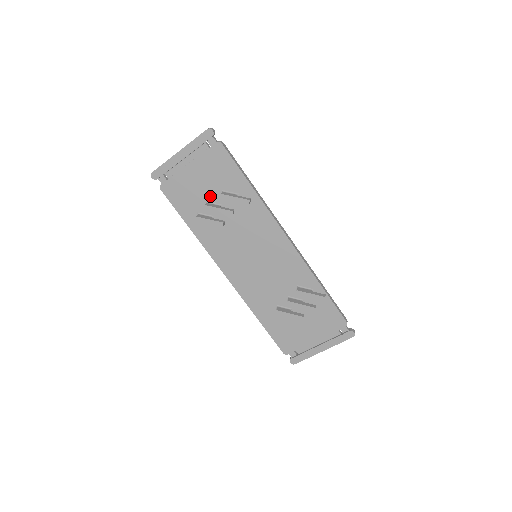
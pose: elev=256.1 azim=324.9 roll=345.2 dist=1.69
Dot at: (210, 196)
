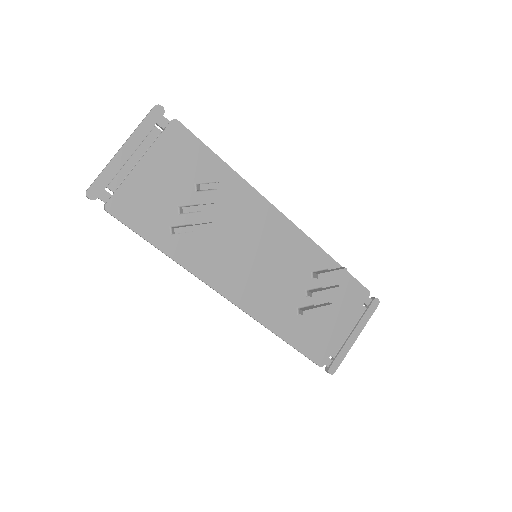
Dot at: (181, 197)
